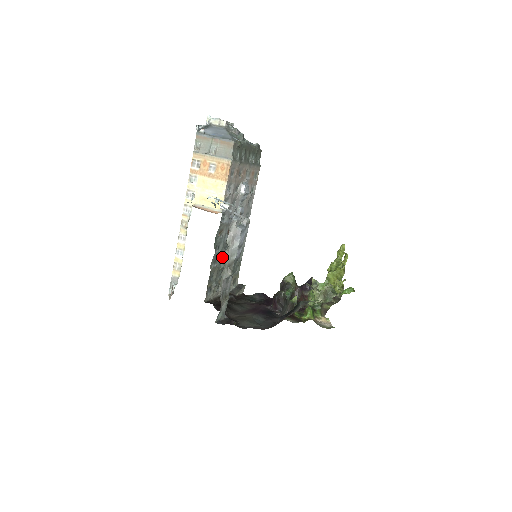
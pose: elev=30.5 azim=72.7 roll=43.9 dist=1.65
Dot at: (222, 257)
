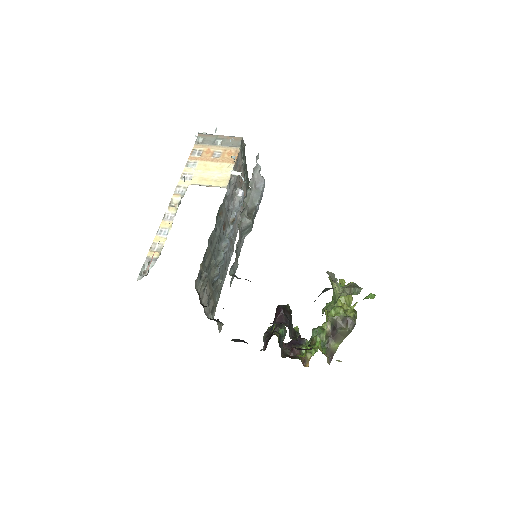
Dot at: (214, 250)
